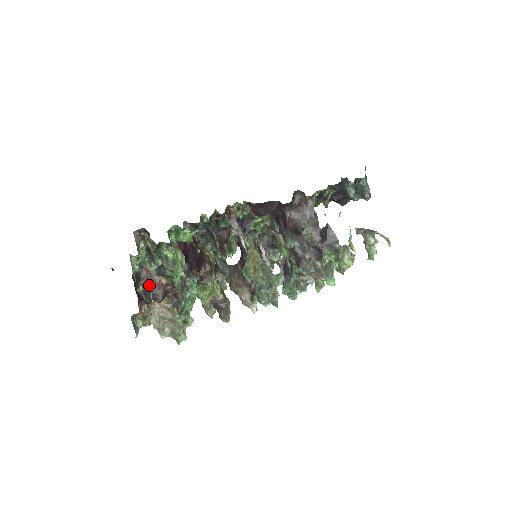
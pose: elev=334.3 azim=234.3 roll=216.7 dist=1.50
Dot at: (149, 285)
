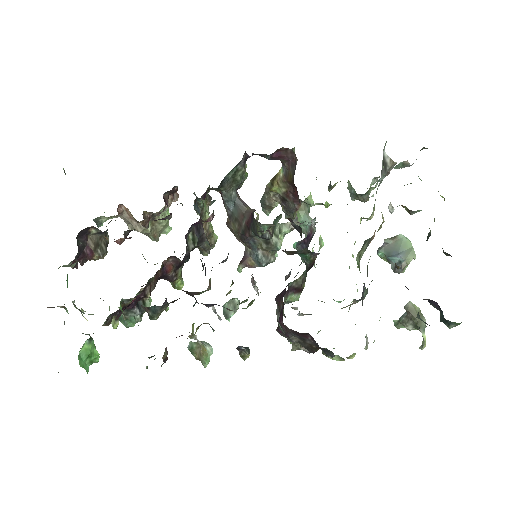
Dot at: occluded
